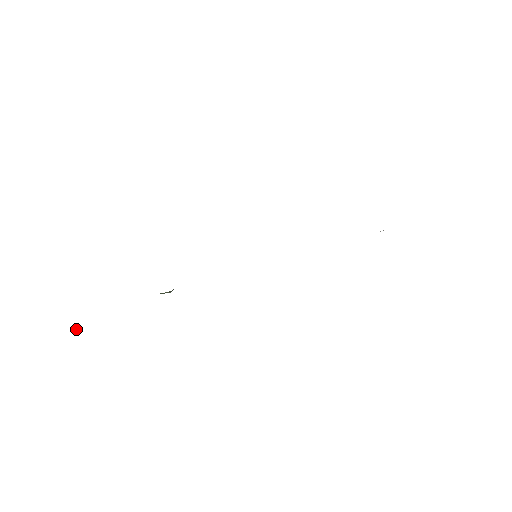
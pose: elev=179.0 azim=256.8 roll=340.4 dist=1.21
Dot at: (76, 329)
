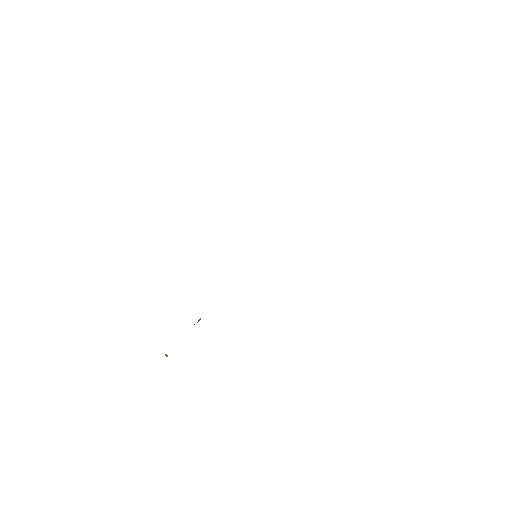
Dot at: (167, 356)
